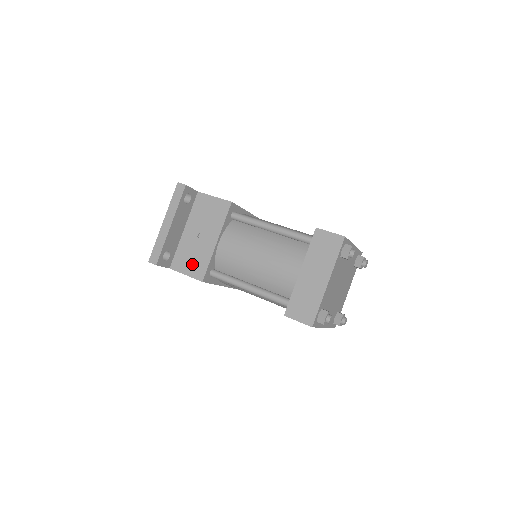
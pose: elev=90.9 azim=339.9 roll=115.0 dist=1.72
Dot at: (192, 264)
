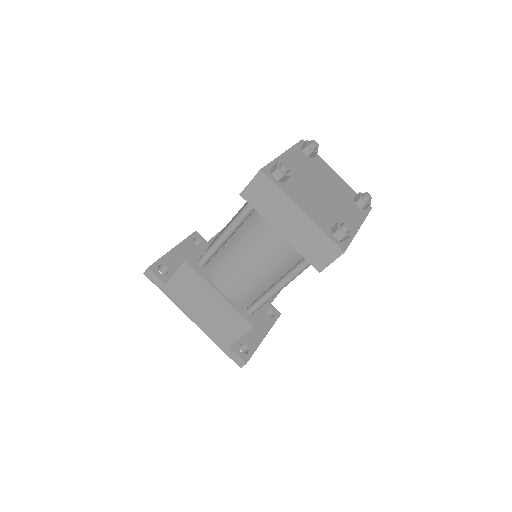
Dot at: occluded
